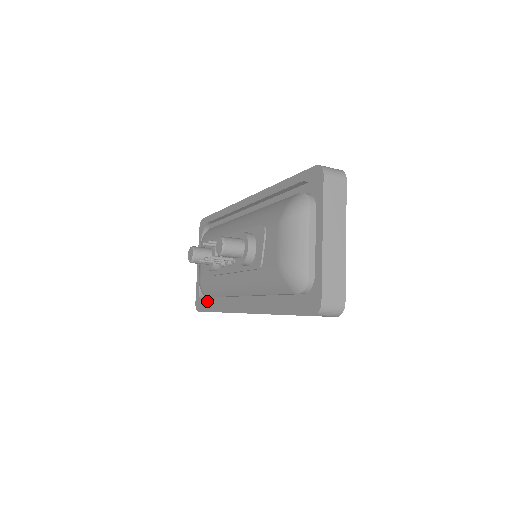
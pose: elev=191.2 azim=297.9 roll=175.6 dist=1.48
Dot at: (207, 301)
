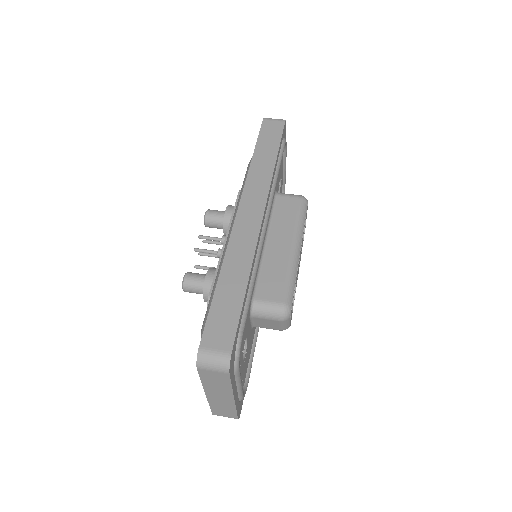
Dot at: occluded
